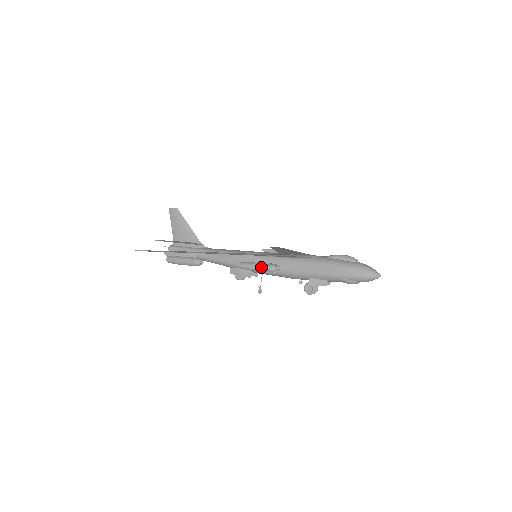
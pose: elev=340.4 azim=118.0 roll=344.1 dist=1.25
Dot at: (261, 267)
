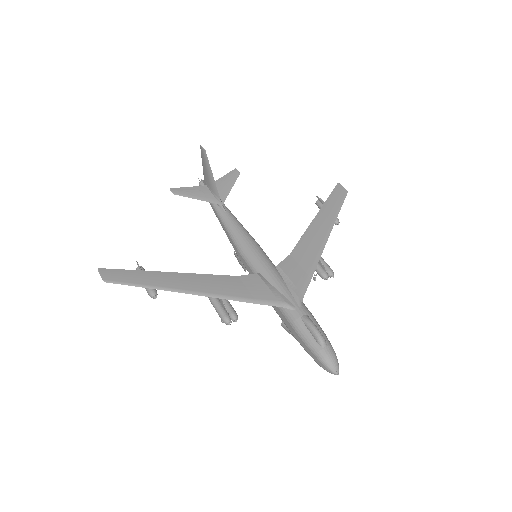
Dot at: occluded
